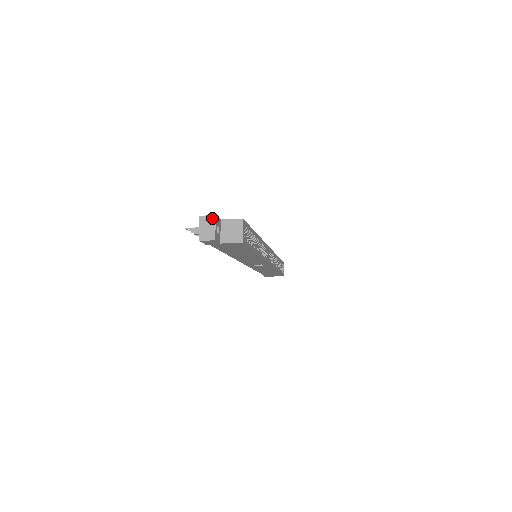
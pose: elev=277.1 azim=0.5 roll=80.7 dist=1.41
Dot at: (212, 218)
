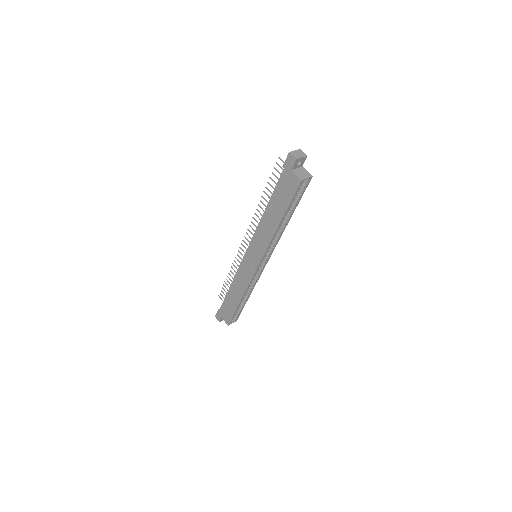
Dot at: (305, 155)
